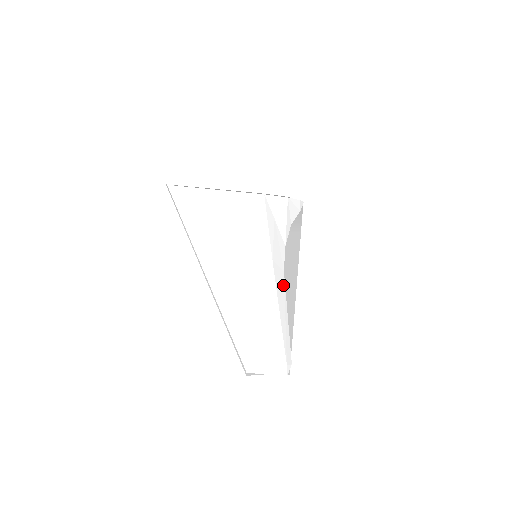
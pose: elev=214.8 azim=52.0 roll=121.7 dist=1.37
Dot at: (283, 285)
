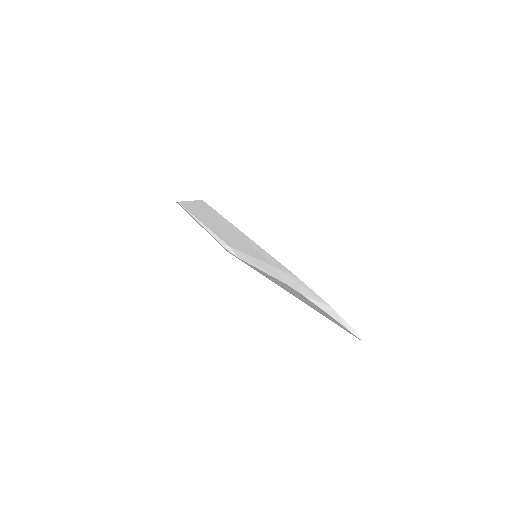
Dot at: (276, 277)
